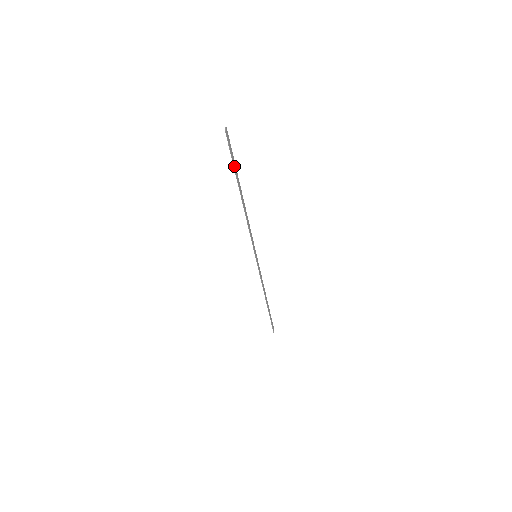
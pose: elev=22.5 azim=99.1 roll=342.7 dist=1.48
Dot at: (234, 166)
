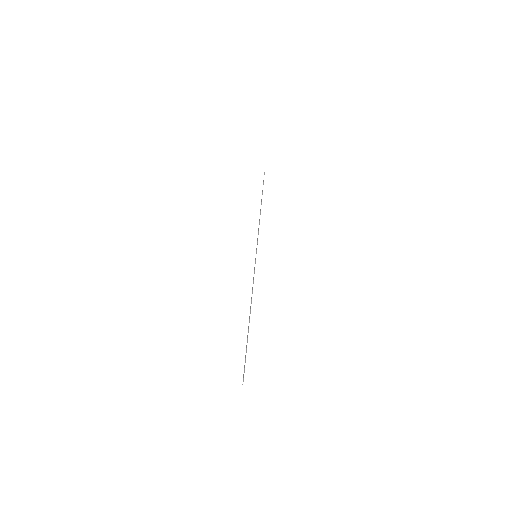
Dot at: occluded
